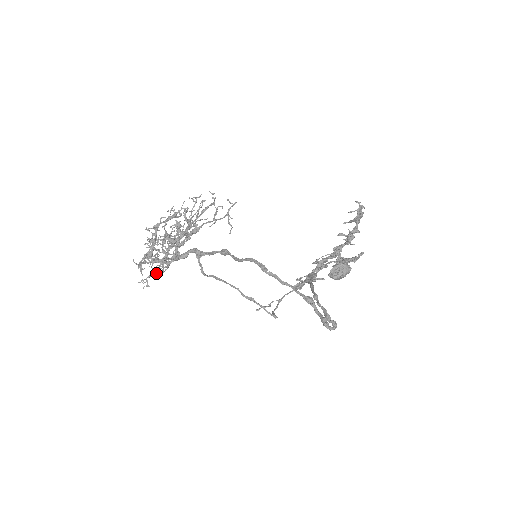
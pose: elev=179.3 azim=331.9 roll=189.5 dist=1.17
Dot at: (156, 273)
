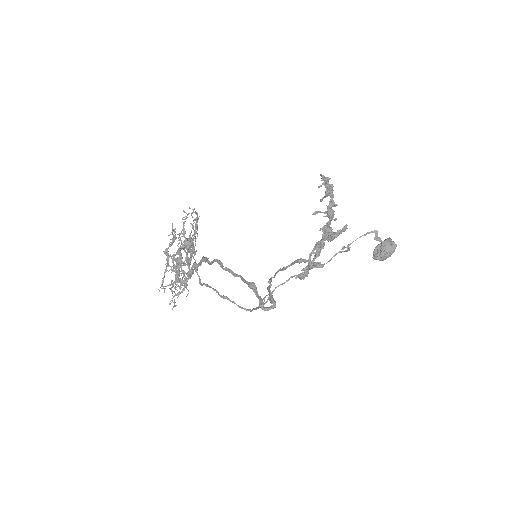
Dot at: (177, 293)
